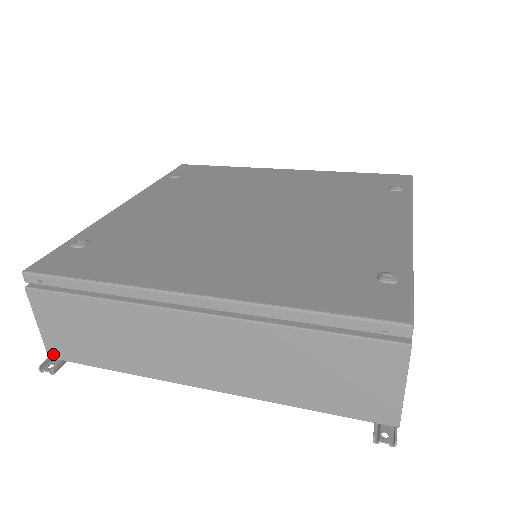
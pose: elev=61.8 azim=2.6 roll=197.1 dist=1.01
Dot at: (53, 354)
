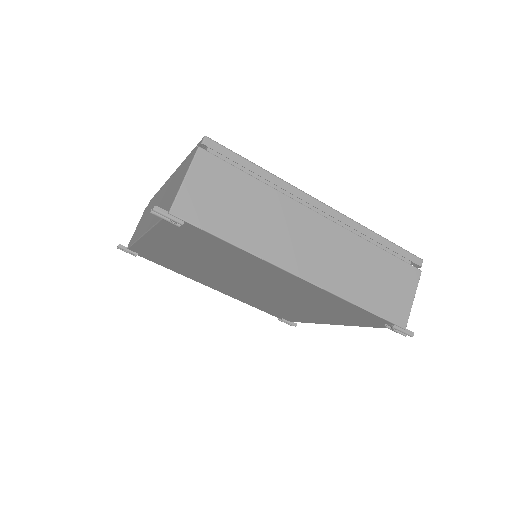
Dot at: occluded
